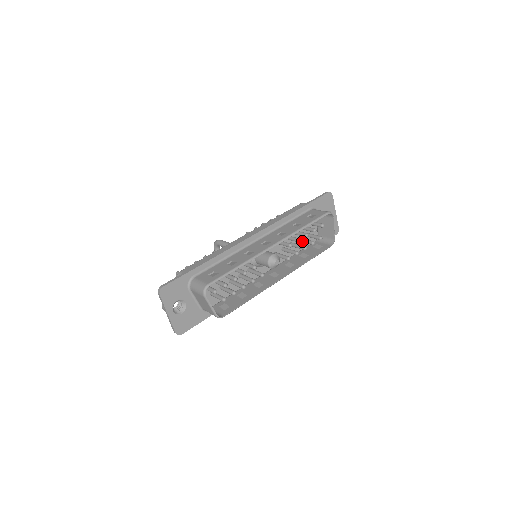
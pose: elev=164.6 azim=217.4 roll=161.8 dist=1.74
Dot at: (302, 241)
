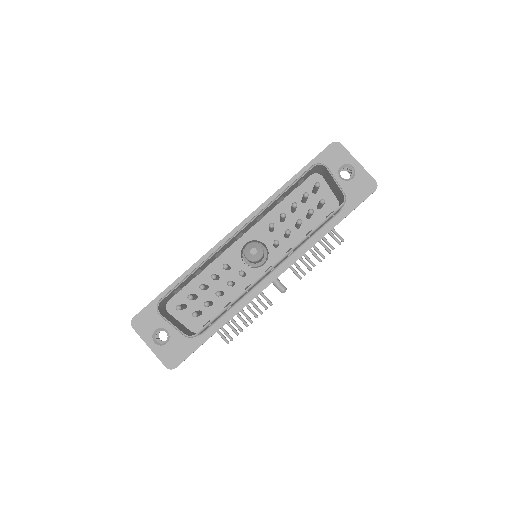
Dot at: (307, 216)
